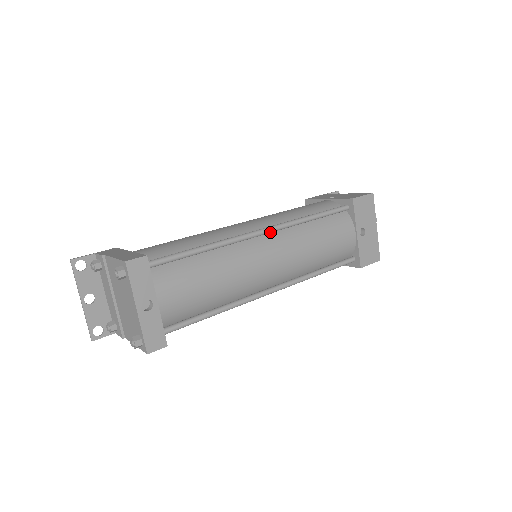
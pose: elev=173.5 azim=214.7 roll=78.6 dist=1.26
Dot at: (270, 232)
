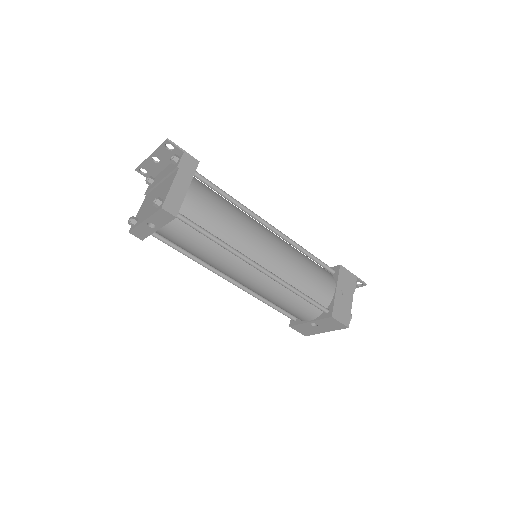
Dot at: (263, 273)
